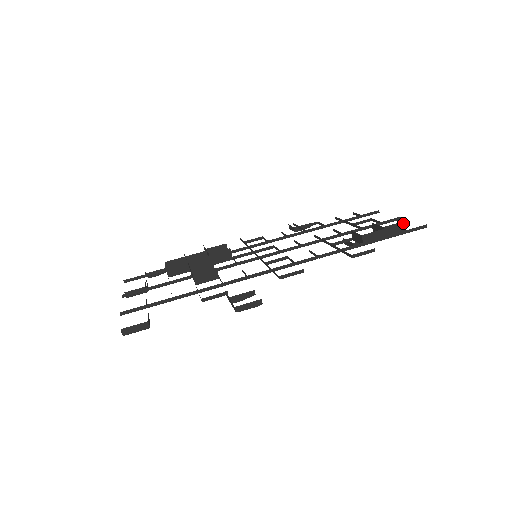
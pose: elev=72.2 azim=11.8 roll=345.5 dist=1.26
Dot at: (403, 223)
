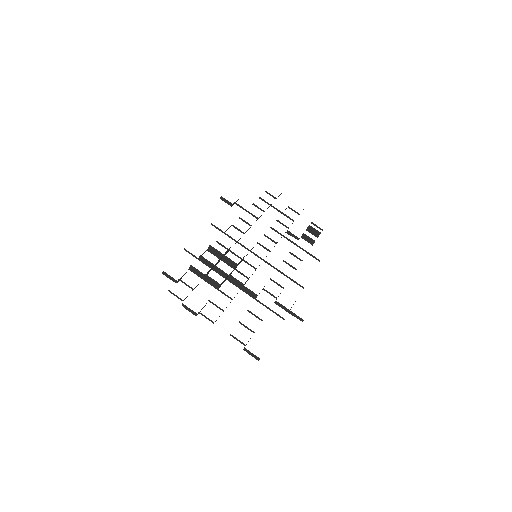
Dot at: occluded
